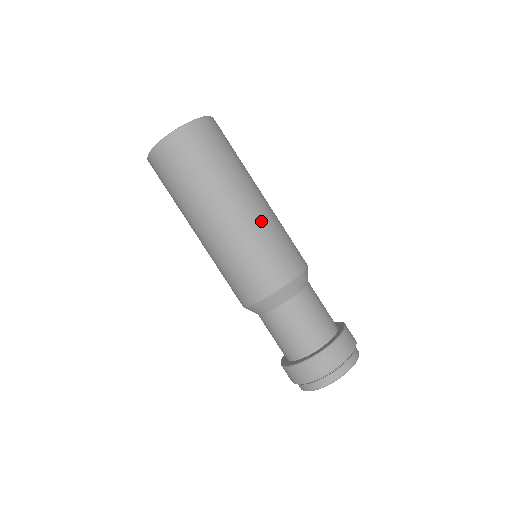
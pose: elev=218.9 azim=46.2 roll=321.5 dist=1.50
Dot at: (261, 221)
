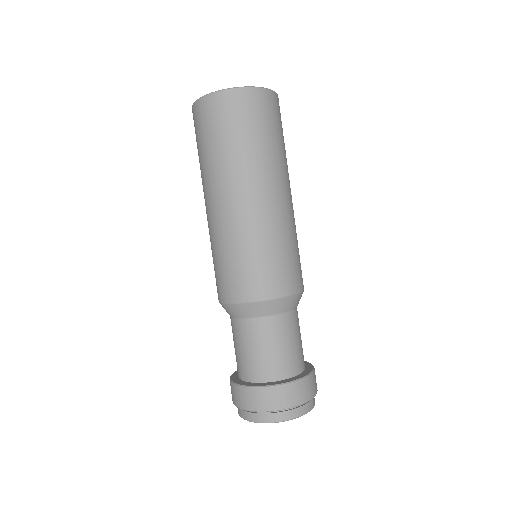
Dot at: (292, 221)
